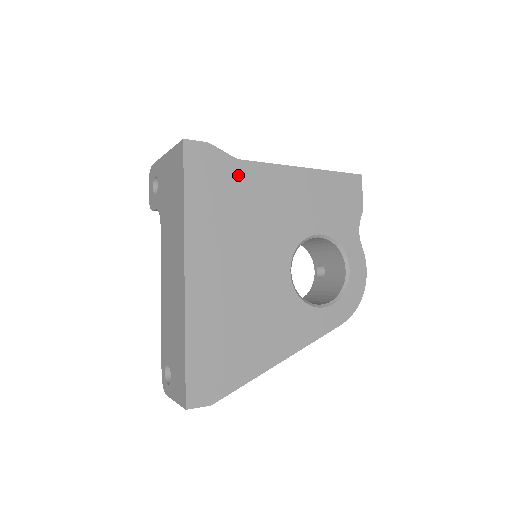
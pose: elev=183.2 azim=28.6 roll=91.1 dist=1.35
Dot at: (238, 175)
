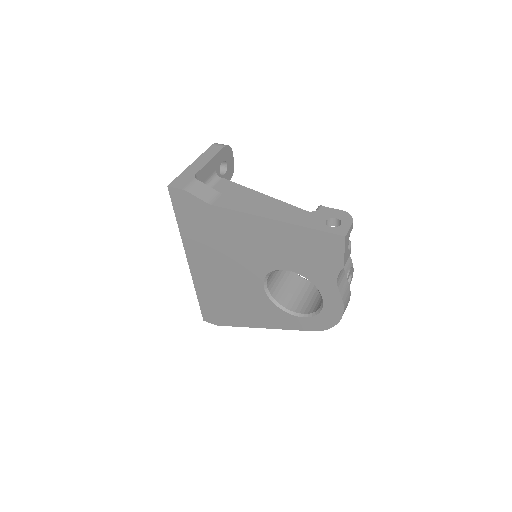
Dot at: (212, 215)
